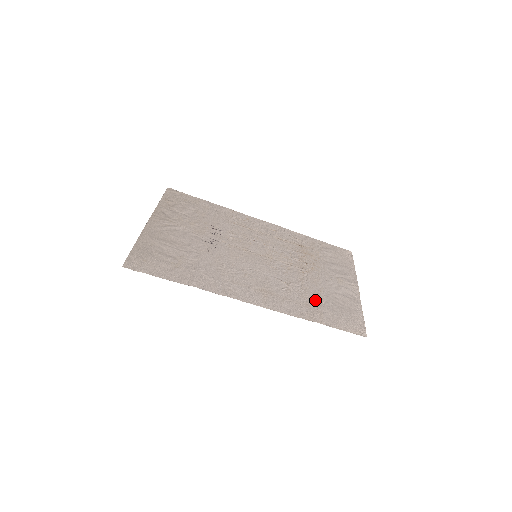
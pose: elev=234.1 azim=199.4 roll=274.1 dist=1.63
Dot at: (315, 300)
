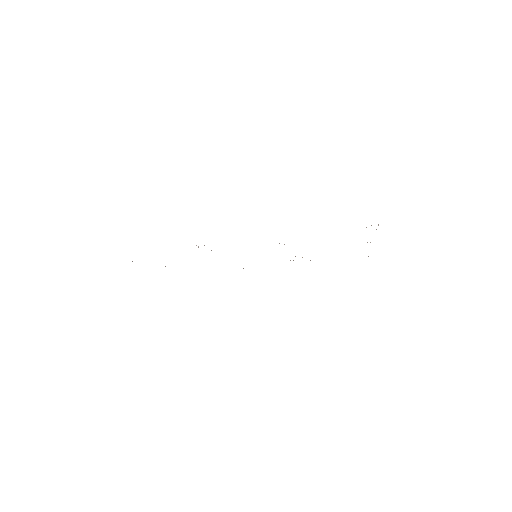
Dot at: occluded
